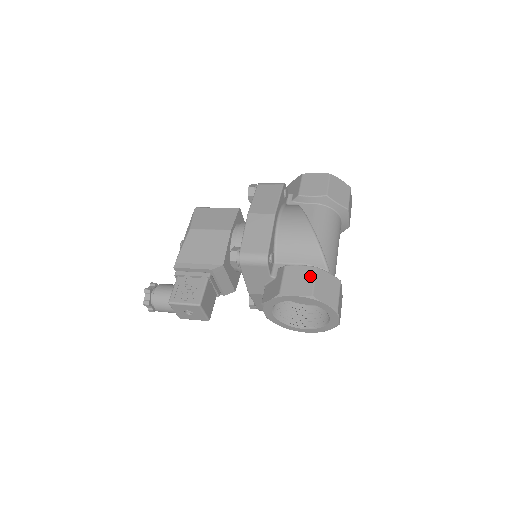
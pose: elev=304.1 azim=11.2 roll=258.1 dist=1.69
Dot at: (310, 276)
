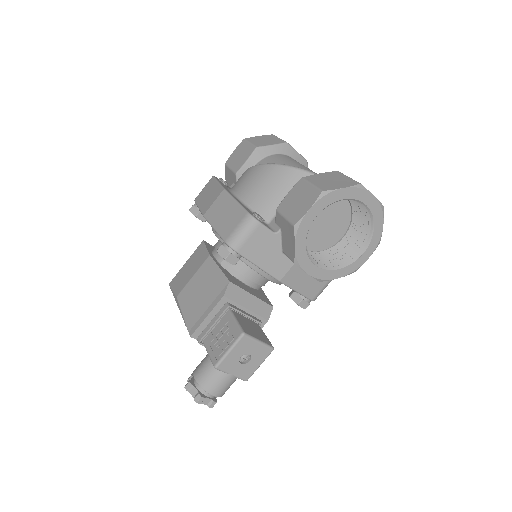
Dot at: (304, 187)
